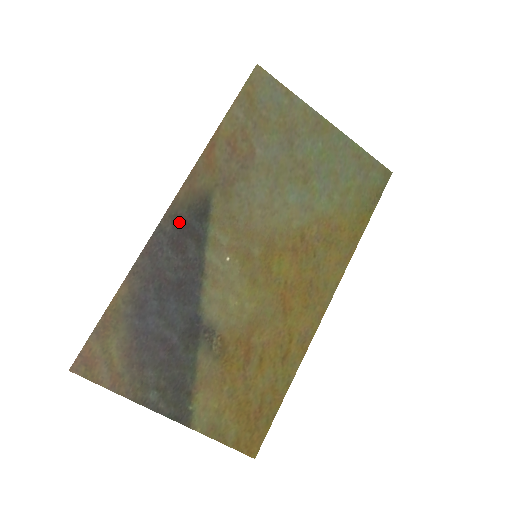
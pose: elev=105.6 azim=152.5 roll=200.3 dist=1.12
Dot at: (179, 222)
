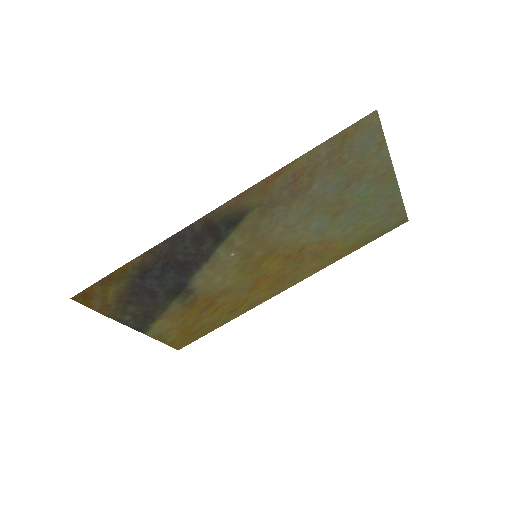
Dot at: (210, 225)
